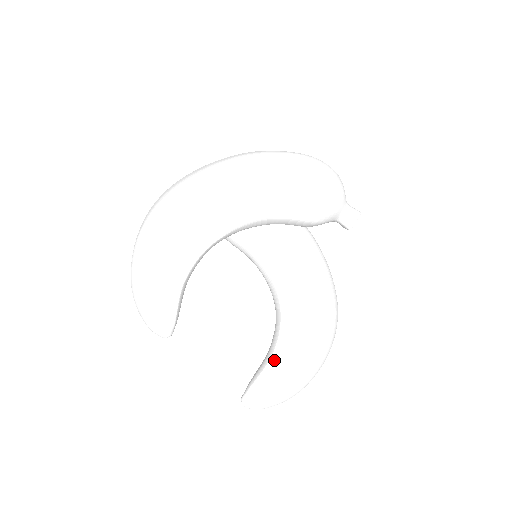
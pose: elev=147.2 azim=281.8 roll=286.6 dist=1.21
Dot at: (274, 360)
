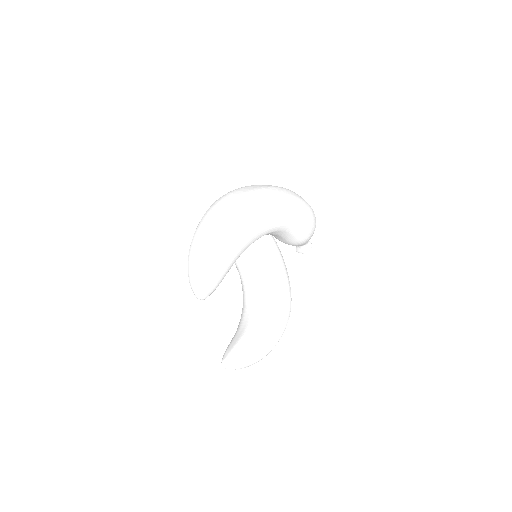
Dot at: (257, 331)
